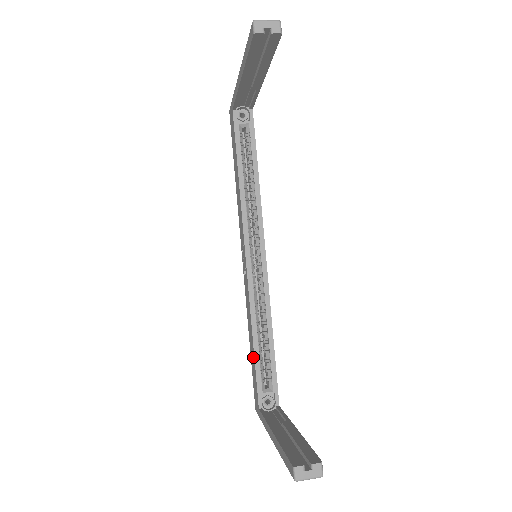
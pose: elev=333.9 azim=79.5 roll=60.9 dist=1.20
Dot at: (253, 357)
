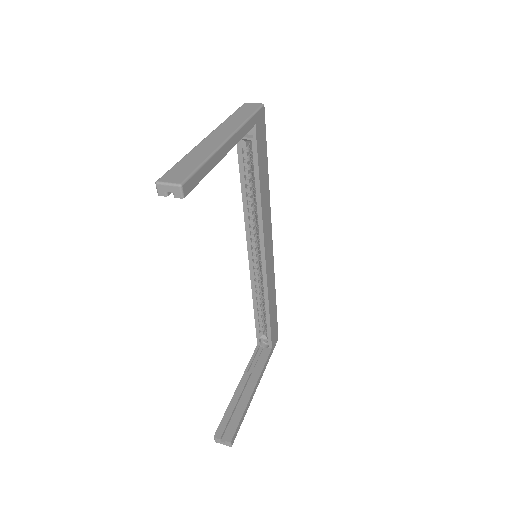
Dot at: occluded
